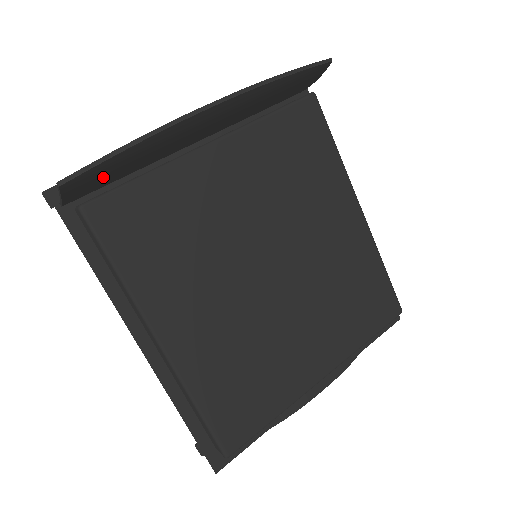
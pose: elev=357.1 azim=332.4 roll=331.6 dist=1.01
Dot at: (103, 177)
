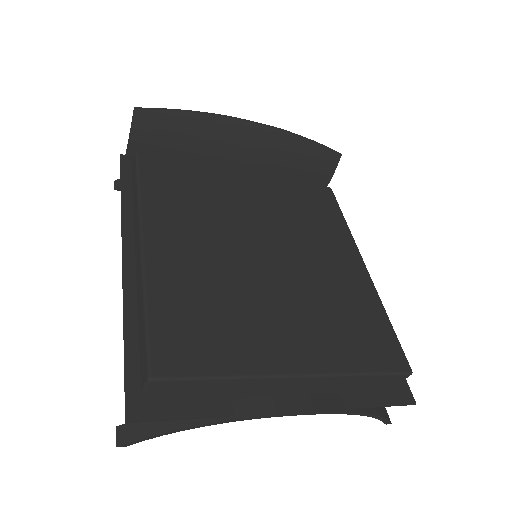
Dot at: (162, 135)
